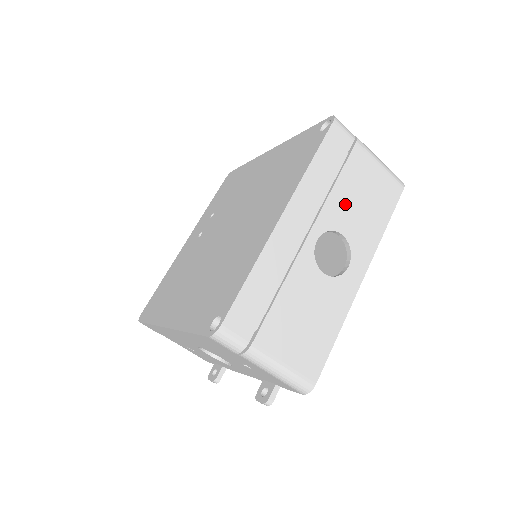
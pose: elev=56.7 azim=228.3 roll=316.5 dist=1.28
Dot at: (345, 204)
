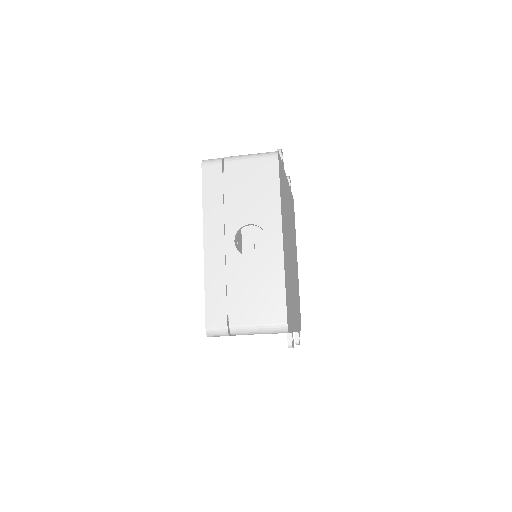
Dot at: (240, 205)
